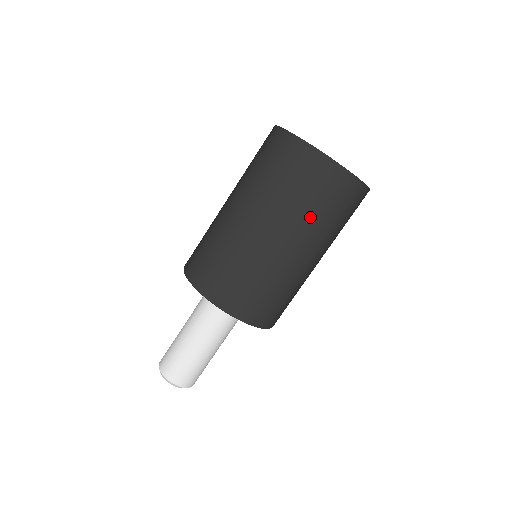
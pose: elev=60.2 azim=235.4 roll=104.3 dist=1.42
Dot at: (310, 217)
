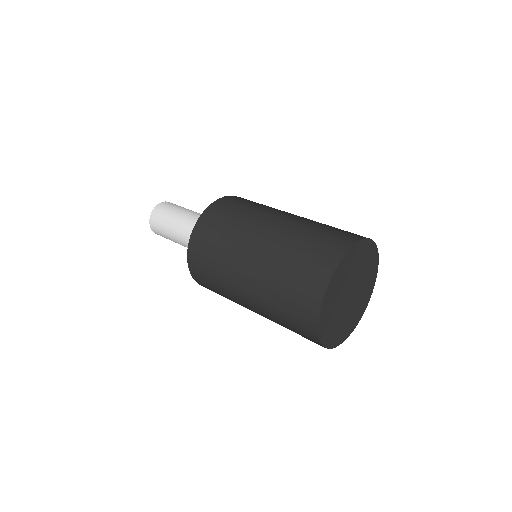
Dot at: occluded
